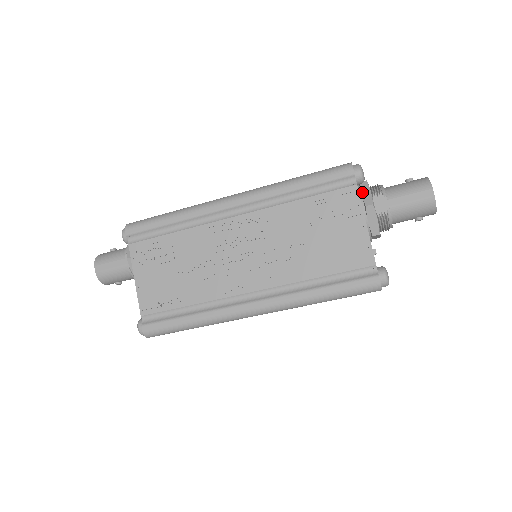
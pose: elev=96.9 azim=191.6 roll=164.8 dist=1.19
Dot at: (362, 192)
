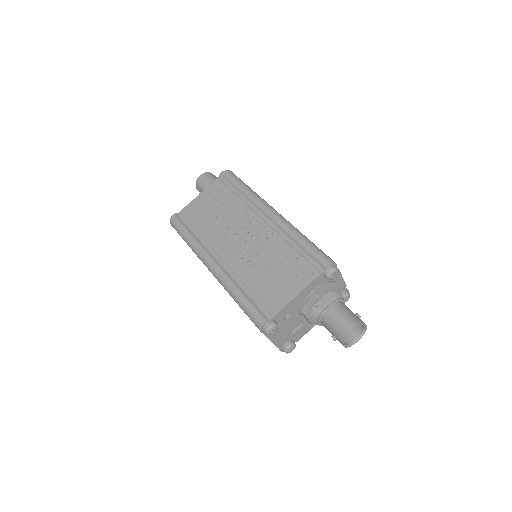
Dot at: (326, 286)
